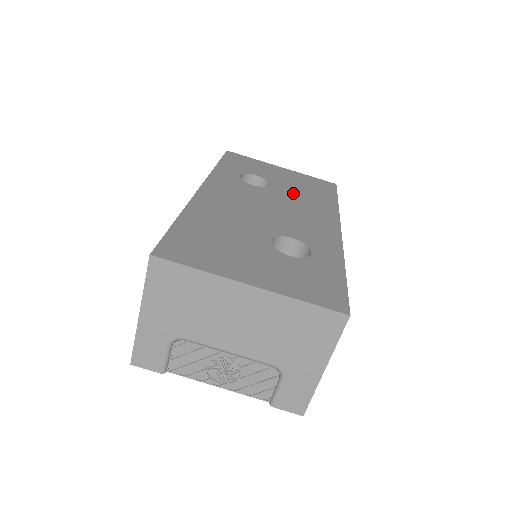
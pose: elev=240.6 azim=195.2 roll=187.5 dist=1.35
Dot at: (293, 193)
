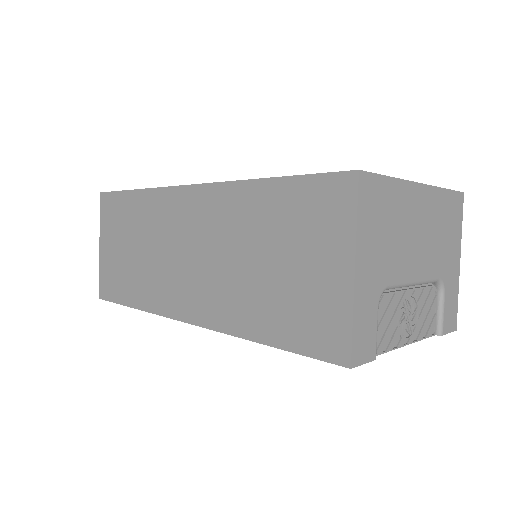
Dot at: occluded
